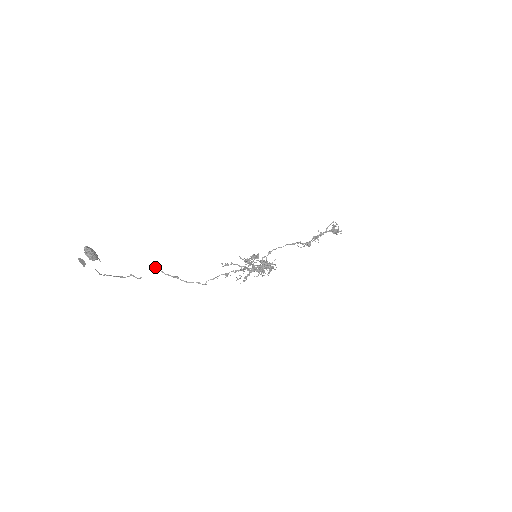
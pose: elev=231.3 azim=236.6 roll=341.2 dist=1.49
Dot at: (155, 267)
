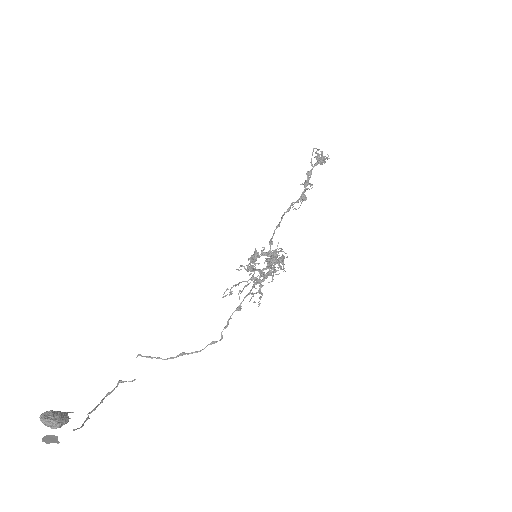
Dot at: occluded
